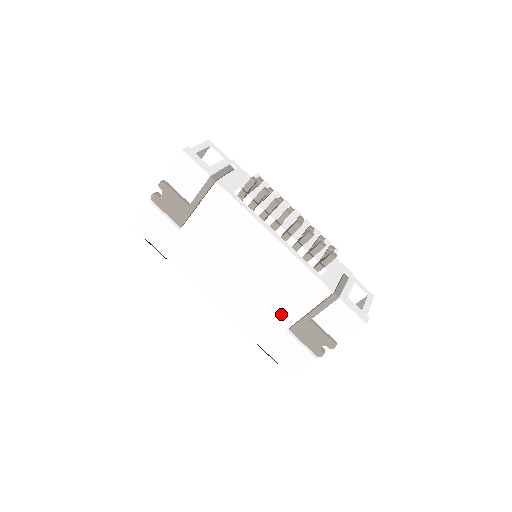
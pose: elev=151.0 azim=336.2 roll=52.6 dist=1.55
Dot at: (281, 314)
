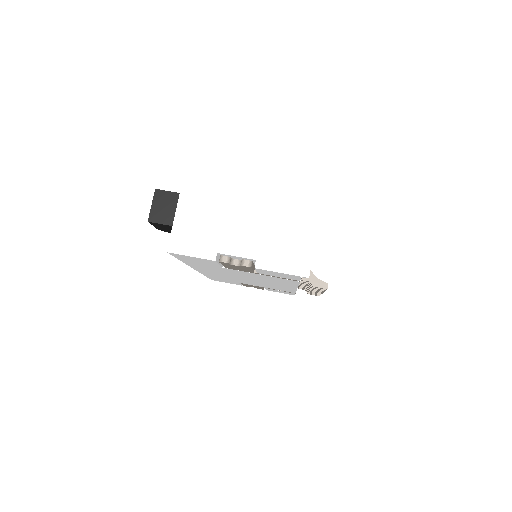
Dot at: (246, 283)
